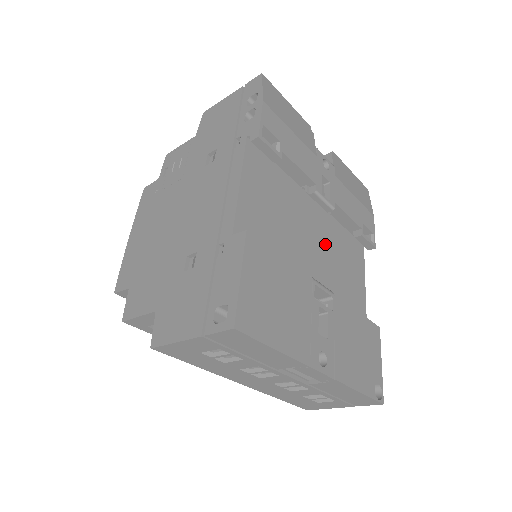
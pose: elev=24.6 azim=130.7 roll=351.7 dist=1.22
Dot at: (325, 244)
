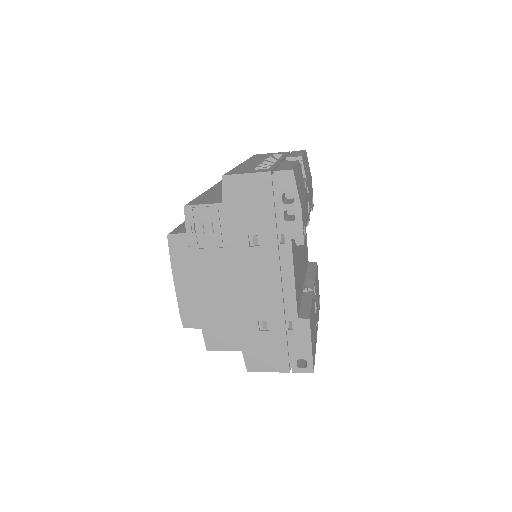
Dot at: occluded
